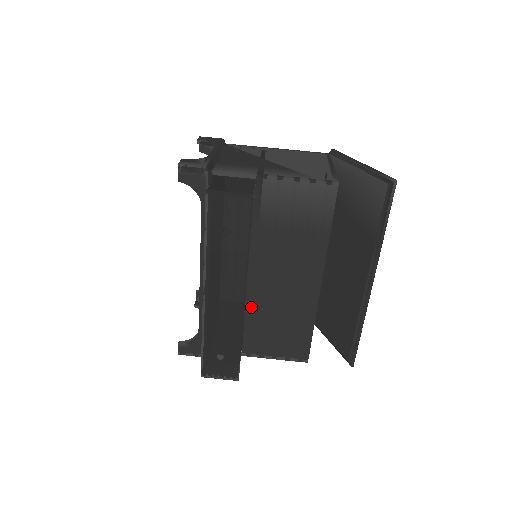
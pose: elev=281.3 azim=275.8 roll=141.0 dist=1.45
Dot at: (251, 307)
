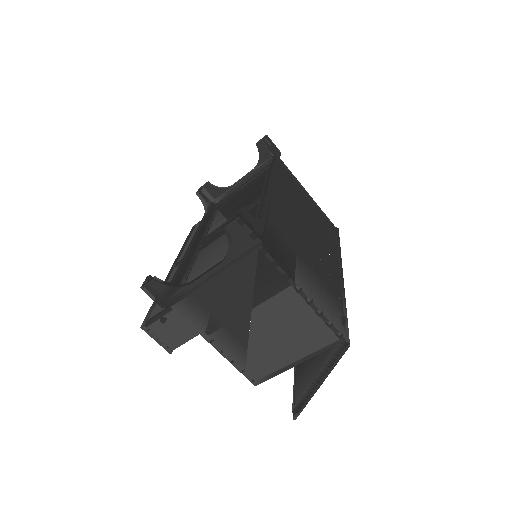
Dot at: occluded
